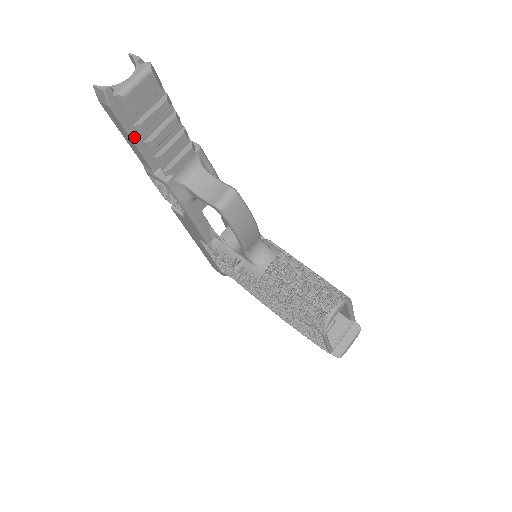
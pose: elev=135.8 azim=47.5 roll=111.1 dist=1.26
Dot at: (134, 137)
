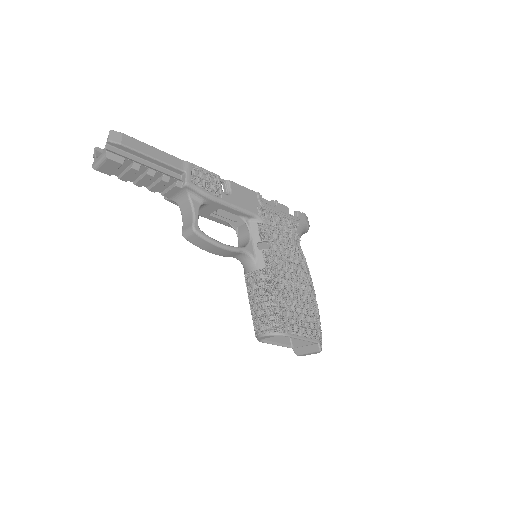
Dot at: occluded
